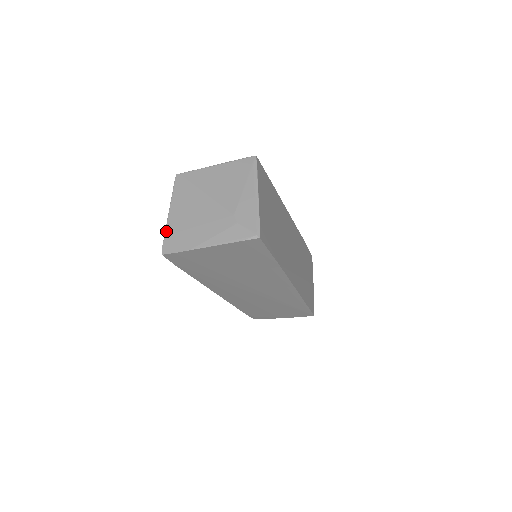
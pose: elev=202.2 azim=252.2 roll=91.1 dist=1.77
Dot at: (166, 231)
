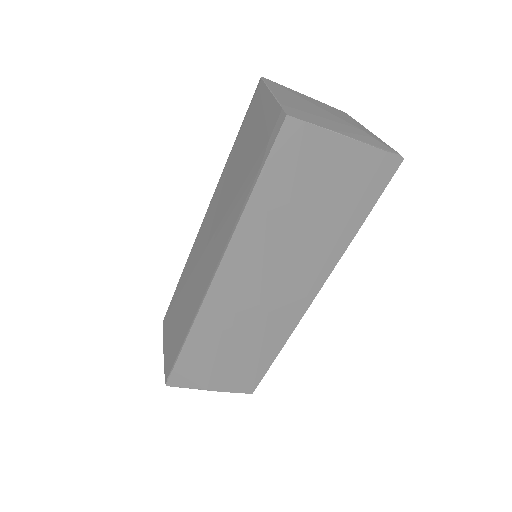
Dot at: (280, 101)
